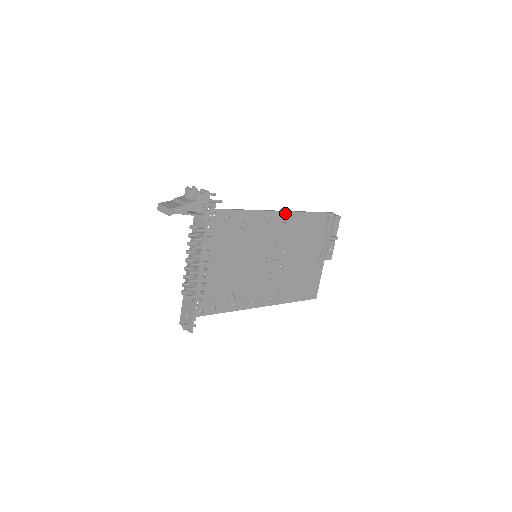
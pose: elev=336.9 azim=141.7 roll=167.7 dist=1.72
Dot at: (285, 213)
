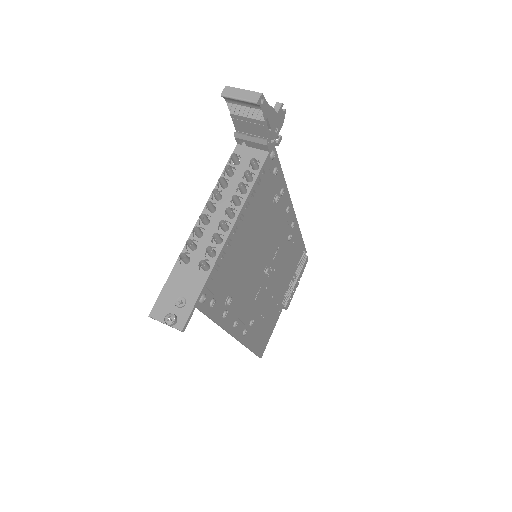
Dot at: (294, 216)
